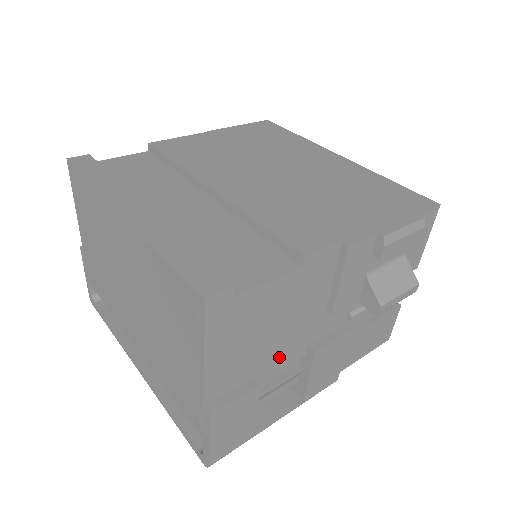
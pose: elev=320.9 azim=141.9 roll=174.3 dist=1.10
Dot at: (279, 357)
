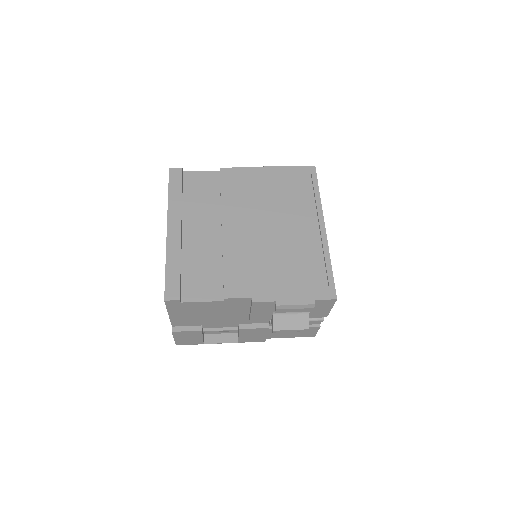
Dot at: (218, 323)
